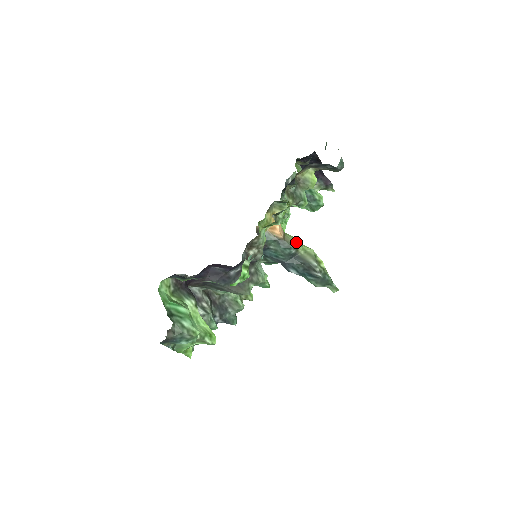
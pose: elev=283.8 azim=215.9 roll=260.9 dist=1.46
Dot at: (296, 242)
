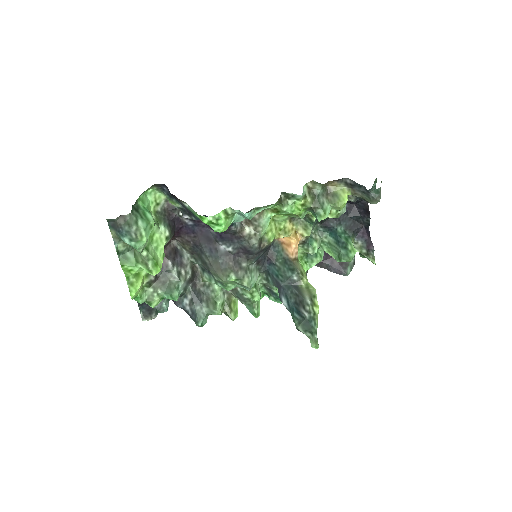
Dot at: (304, 274)
